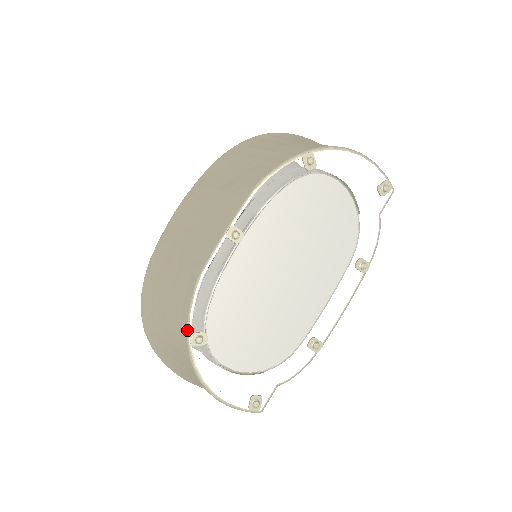
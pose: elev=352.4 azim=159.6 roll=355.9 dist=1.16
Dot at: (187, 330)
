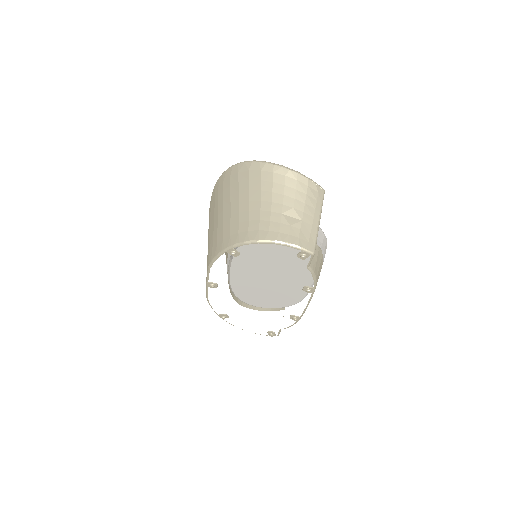
Dot at: (216, 313)
